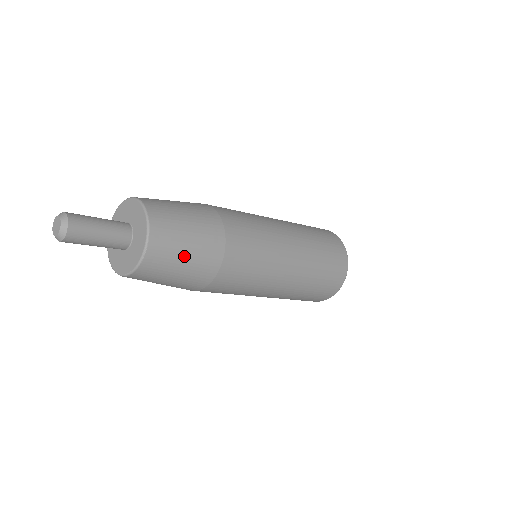
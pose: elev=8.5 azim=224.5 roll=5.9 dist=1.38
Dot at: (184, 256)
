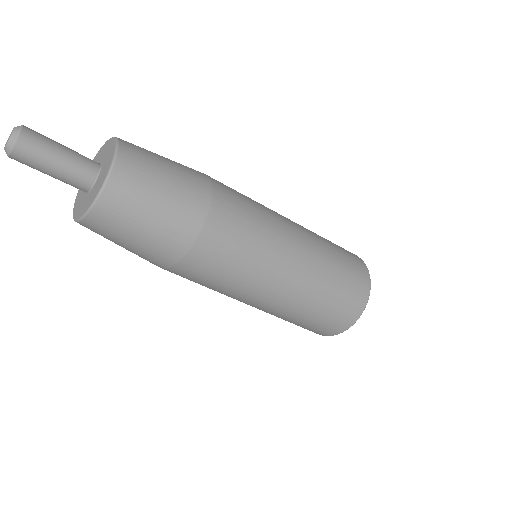
Dot at: (164, 173)
